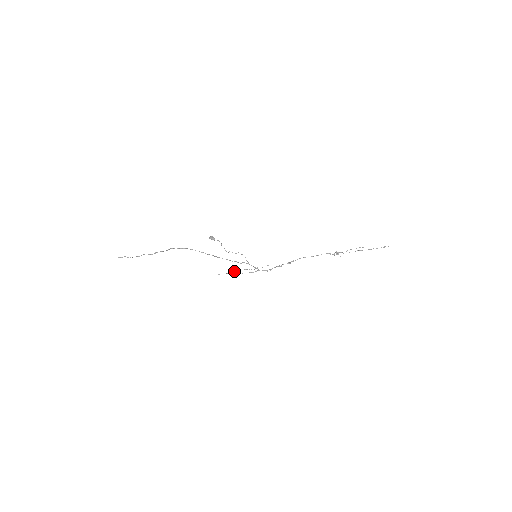
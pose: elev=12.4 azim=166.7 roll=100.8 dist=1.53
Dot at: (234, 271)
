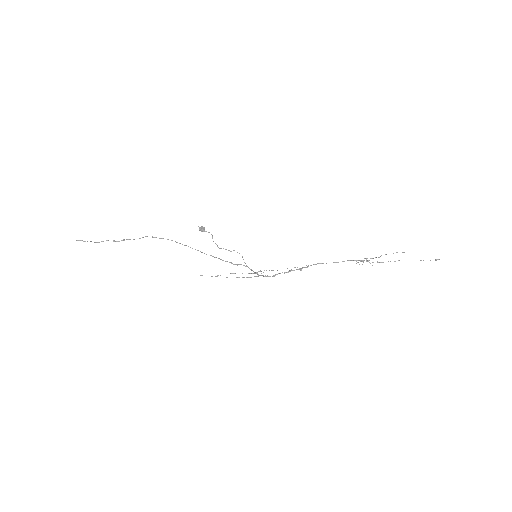
Dot at: occluded
